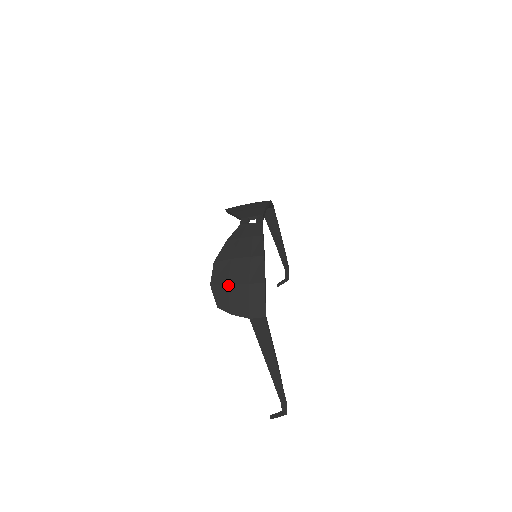
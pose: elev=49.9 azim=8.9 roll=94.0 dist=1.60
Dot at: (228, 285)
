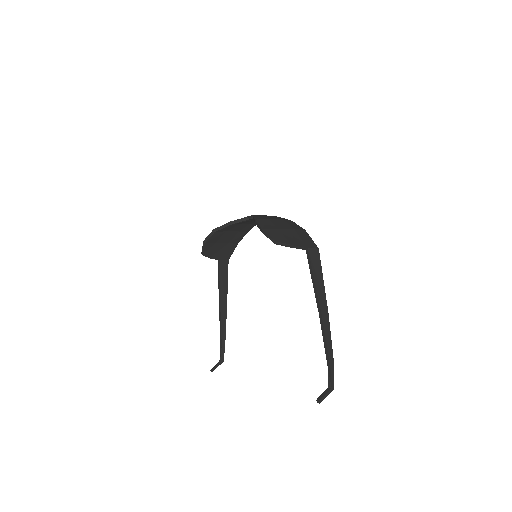
Dot at: (278, 229)
